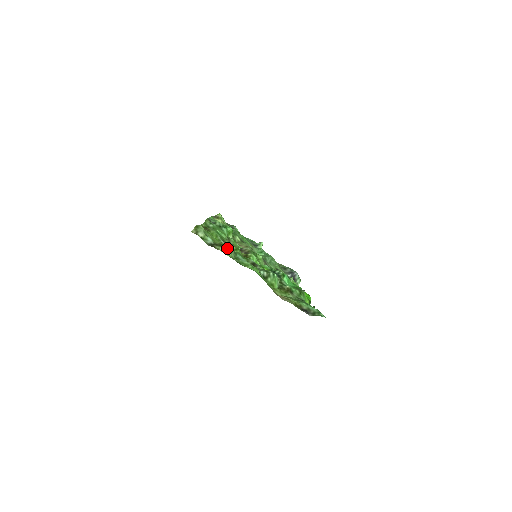
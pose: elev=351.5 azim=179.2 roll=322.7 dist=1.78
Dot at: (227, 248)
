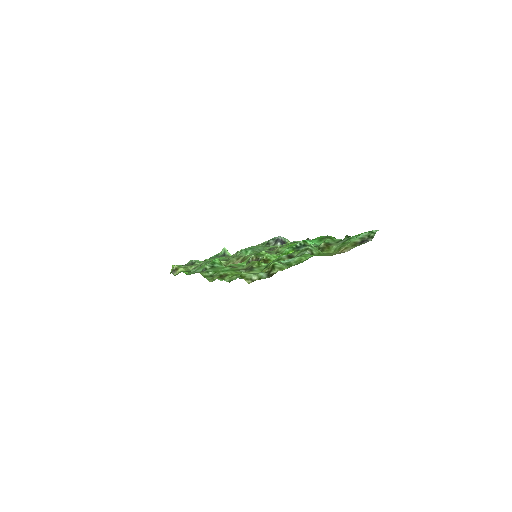
Dot at: (278, 265)
